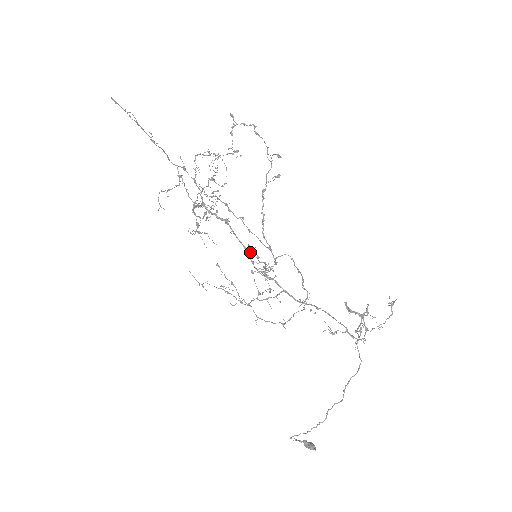
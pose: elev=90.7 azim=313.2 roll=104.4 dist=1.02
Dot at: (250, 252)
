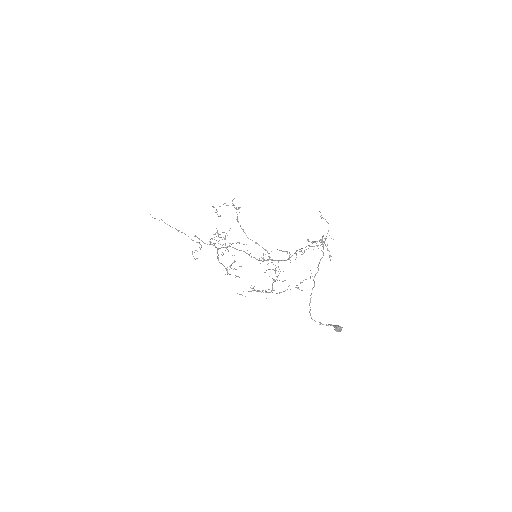
Dot at: occluded
